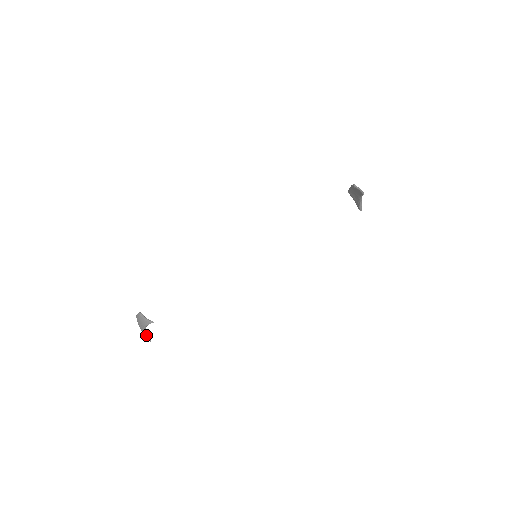
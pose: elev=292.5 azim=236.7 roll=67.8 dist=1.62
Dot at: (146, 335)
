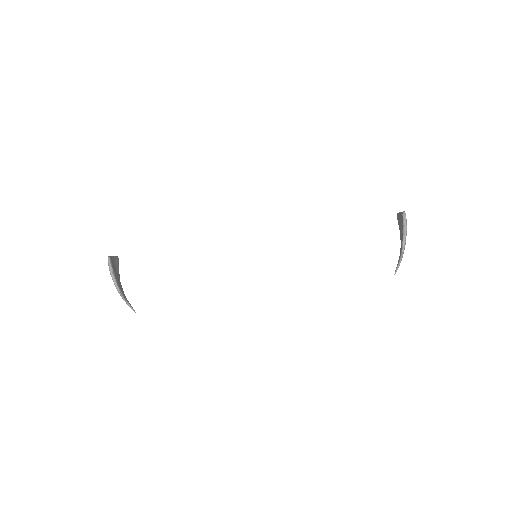
Dot at: occluded
